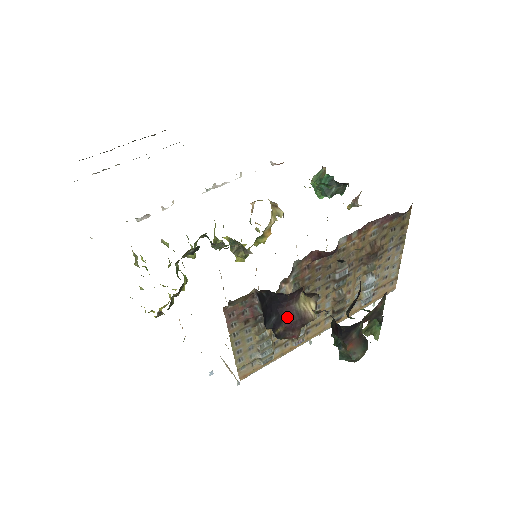
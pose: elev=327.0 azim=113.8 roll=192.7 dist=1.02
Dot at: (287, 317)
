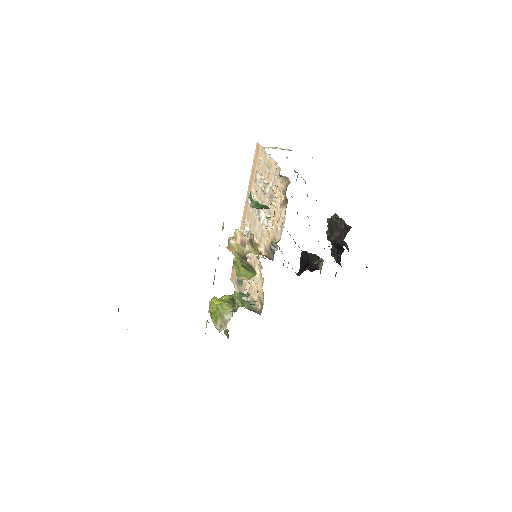
Dot at: occluded
